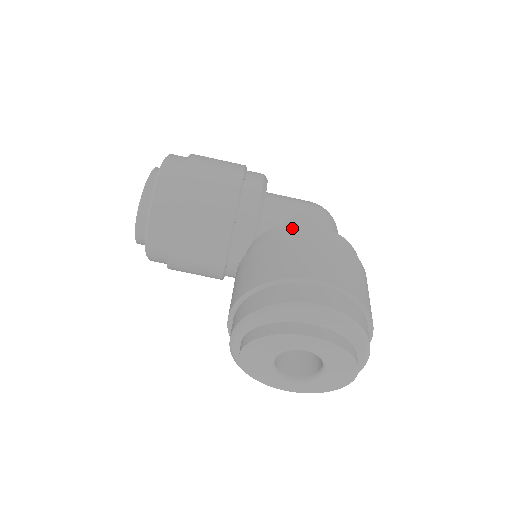
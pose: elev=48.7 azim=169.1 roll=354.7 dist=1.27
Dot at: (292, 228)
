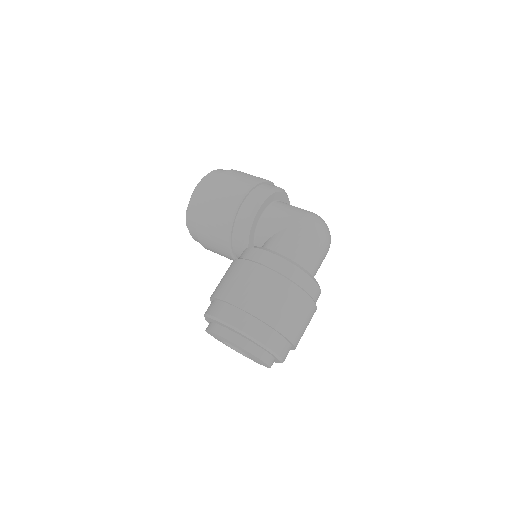
Dot at: (254, 252)
